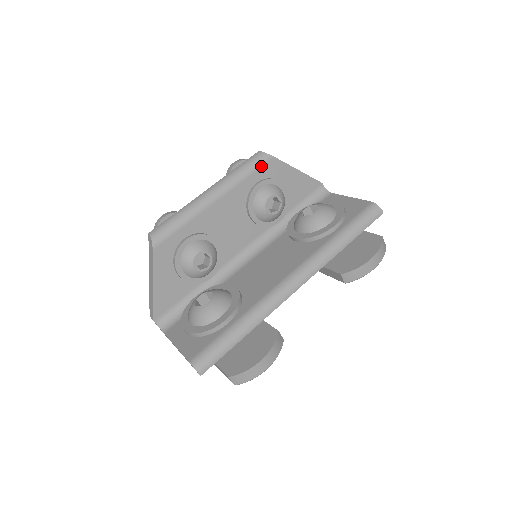
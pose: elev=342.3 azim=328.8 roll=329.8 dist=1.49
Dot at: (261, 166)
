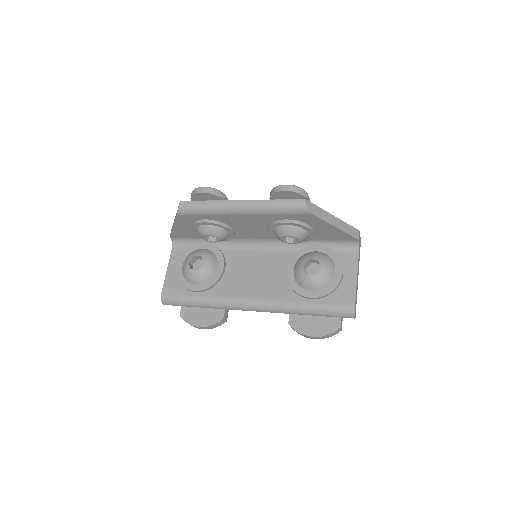
Dot at: (296, 214)
